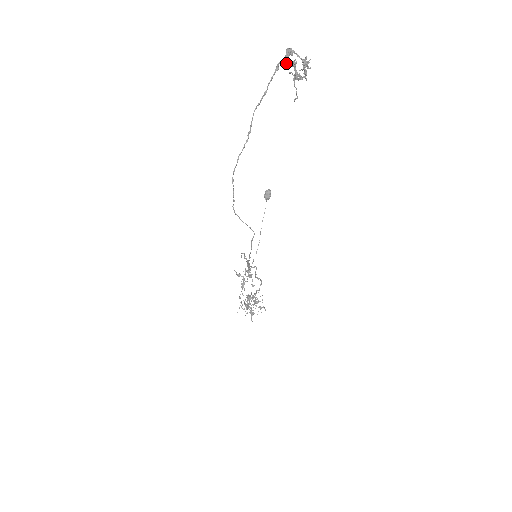
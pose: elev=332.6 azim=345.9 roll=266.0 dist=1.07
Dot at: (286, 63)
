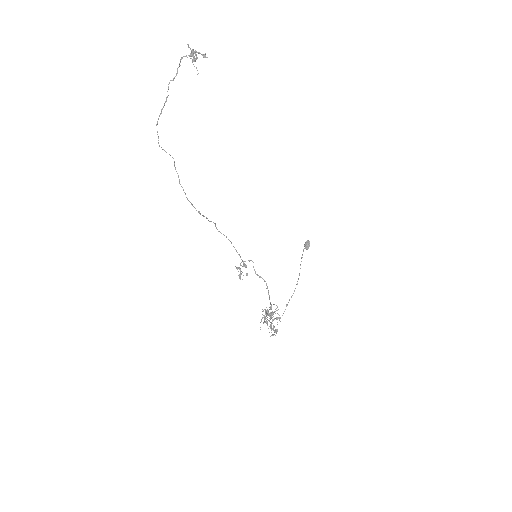
Dot at: occluded
